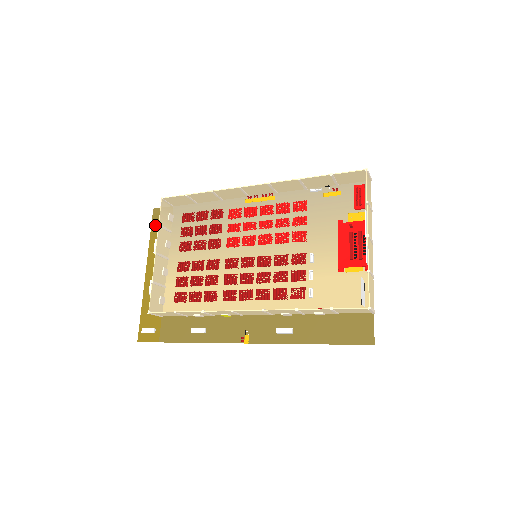
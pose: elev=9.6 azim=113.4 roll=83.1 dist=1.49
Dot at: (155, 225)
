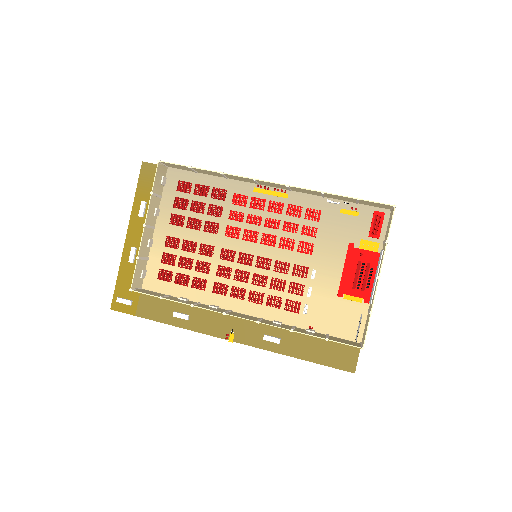
Dot at: (143, 183)
